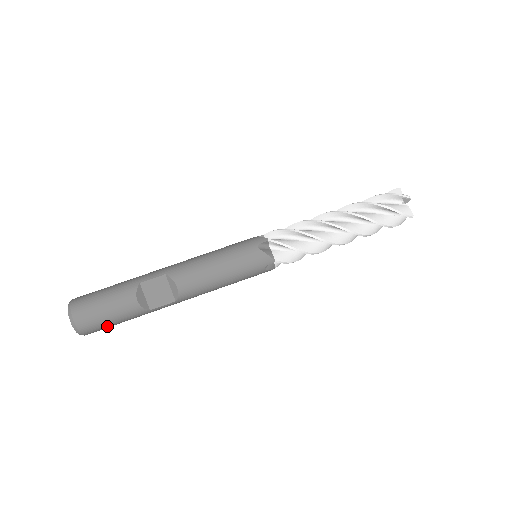
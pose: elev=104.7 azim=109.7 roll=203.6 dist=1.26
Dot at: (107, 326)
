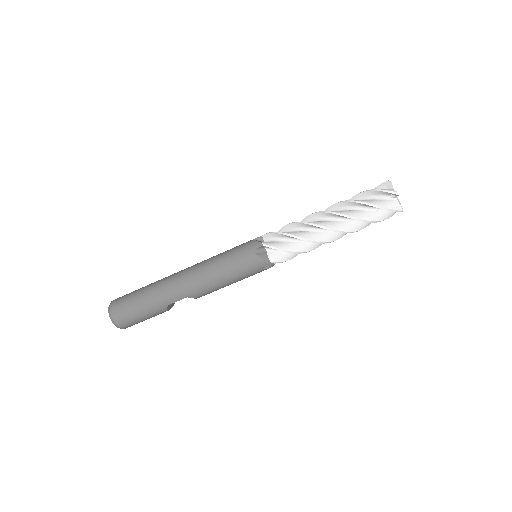
Dot at: occluded
